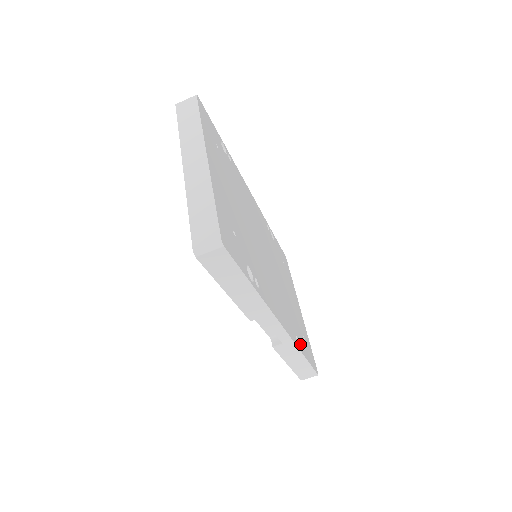
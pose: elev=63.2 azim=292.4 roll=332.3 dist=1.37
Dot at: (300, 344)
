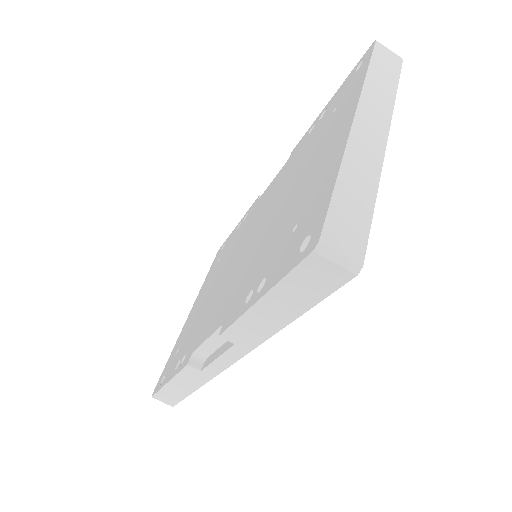
Dot at: occluded
